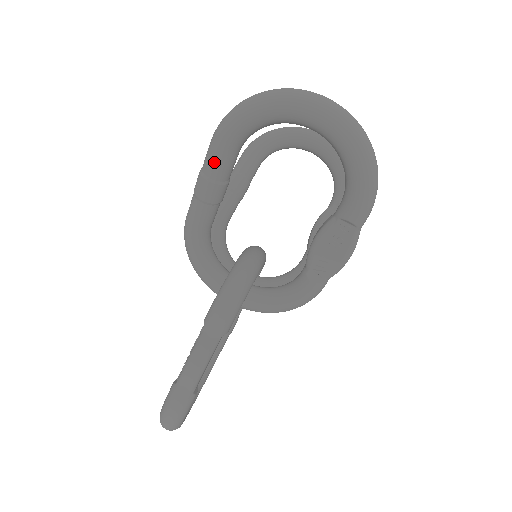
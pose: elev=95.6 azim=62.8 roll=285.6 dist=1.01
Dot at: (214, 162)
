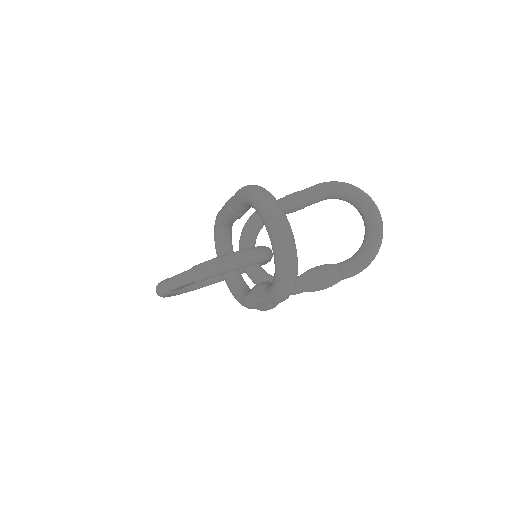
Dot at: (233, 202)
